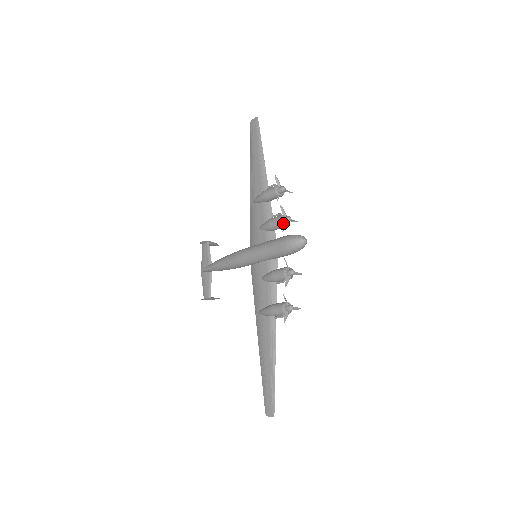
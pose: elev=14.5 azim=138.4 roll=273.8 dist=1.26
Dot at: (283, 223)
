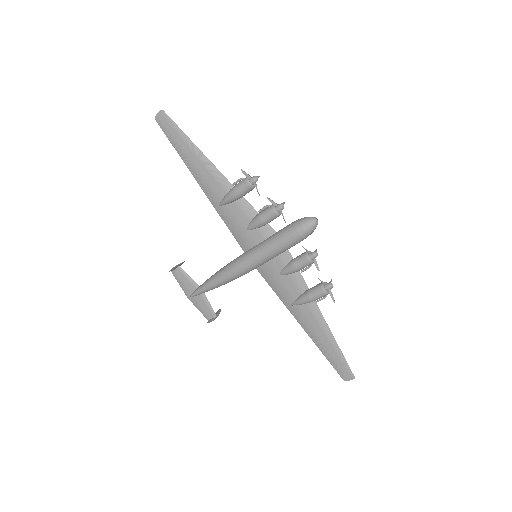
Dot at: (279, 214)
